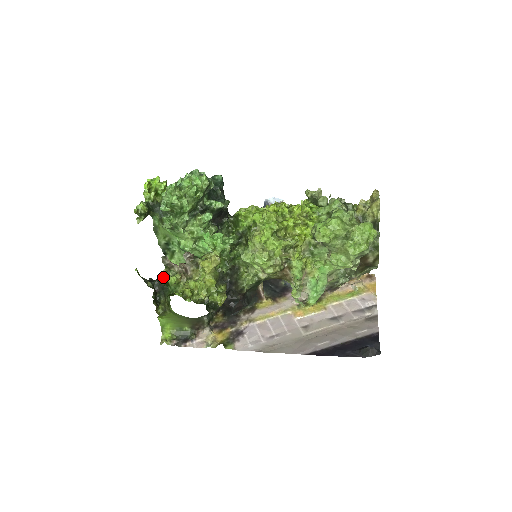
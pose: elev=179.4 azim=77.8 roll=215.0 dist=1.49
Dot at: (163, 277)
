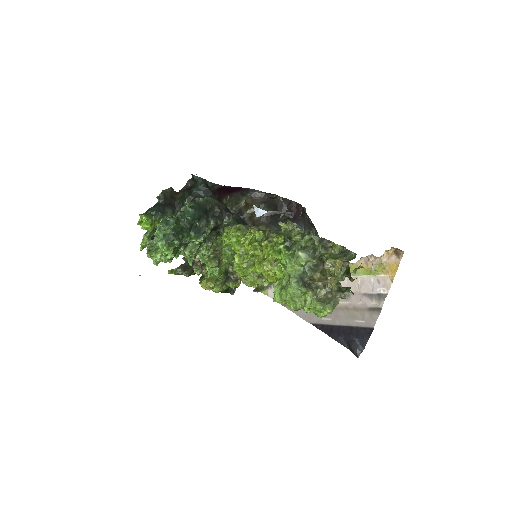
Dot at: occluded
